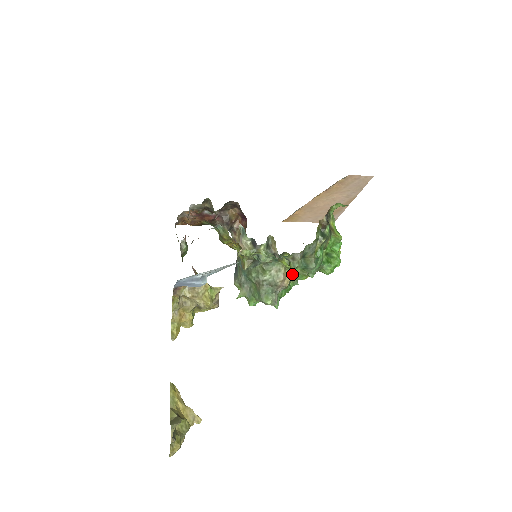
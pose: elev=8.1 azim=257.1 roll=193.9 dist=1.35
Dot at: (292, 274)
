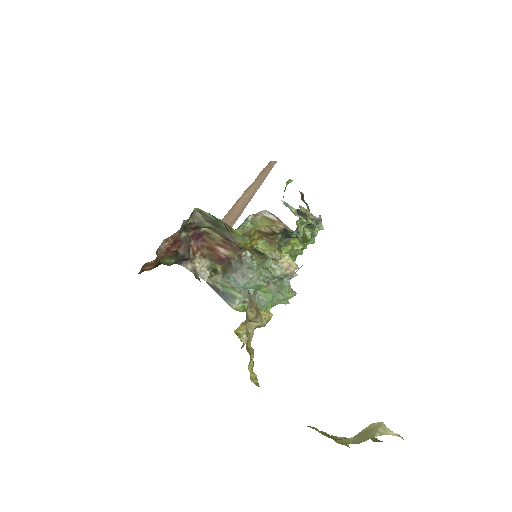
Dot at: (291, 257)
